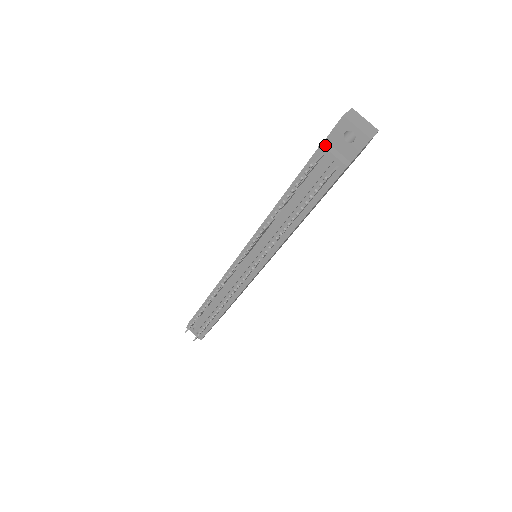
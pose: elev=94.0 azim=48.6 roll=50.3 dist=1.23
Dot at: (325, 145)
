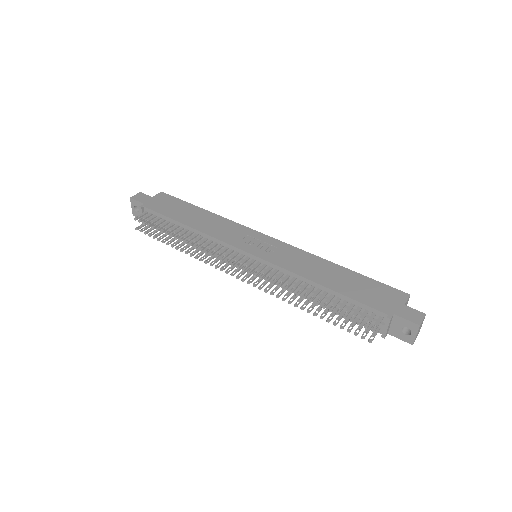
Dot at: (391, 320)
